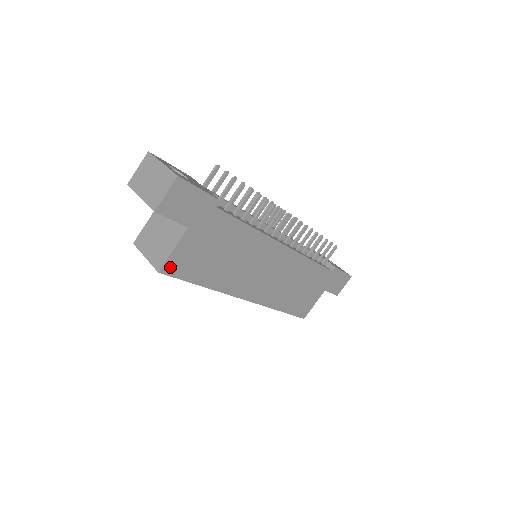
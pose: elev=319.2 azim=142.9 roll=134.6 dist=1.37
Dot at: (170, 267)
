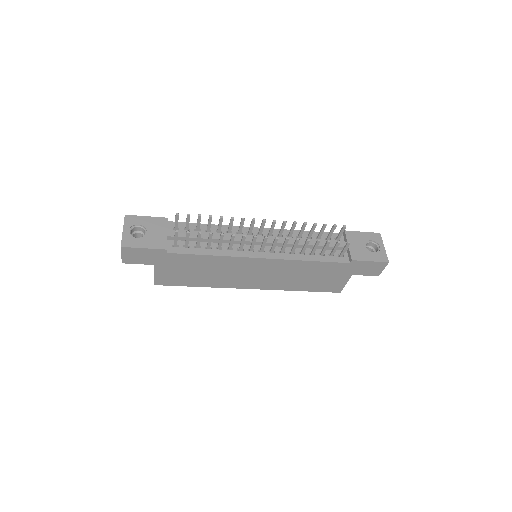
Dot at: (160, 282)
